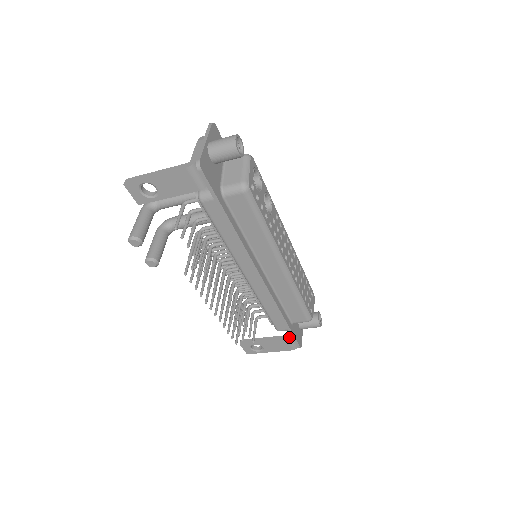
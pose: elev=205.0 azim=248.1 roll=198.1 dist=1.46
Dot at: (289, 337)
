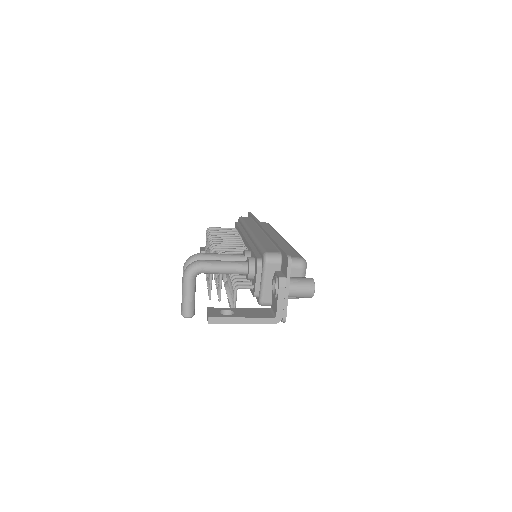
Dot at: occluded
